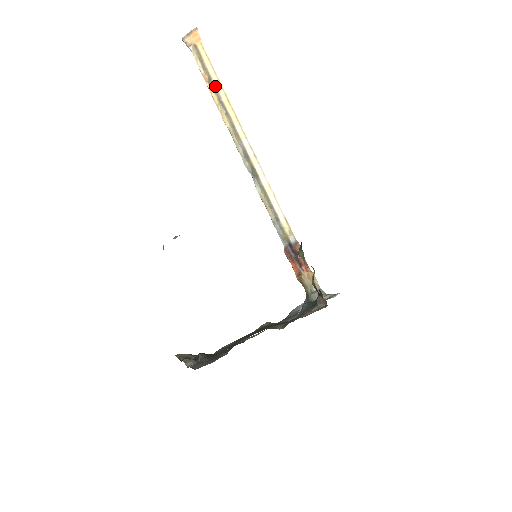
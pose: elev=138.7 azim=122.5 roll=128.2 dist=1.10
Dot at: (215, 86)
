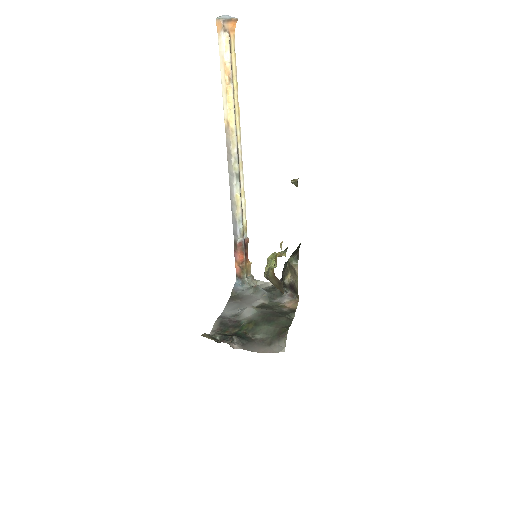
Dot at: (233, 84)
